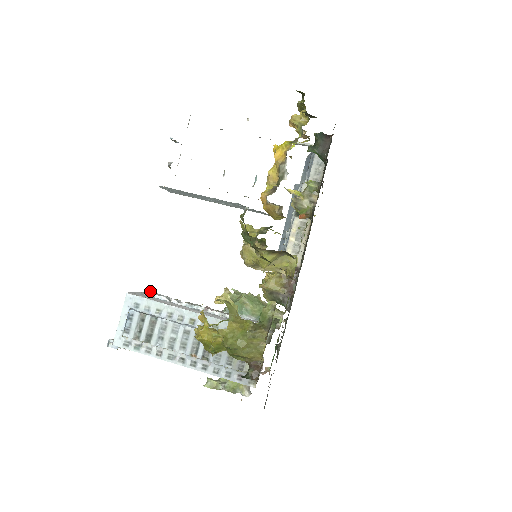
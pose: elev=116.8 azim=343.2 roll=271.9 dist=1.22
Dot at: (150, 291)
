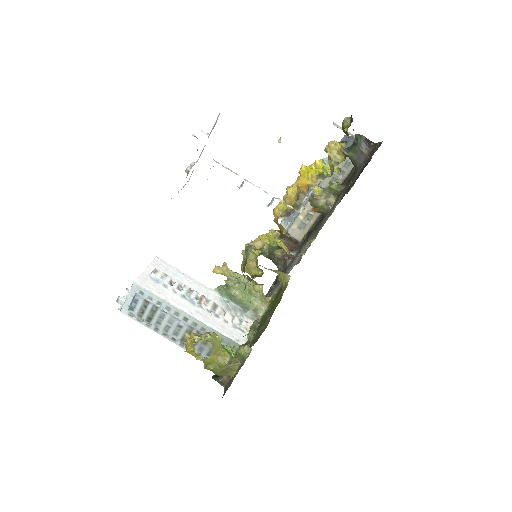
Dot at: (156, 268)
